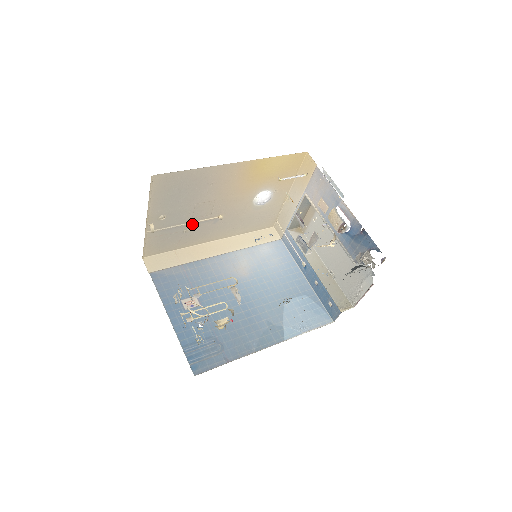
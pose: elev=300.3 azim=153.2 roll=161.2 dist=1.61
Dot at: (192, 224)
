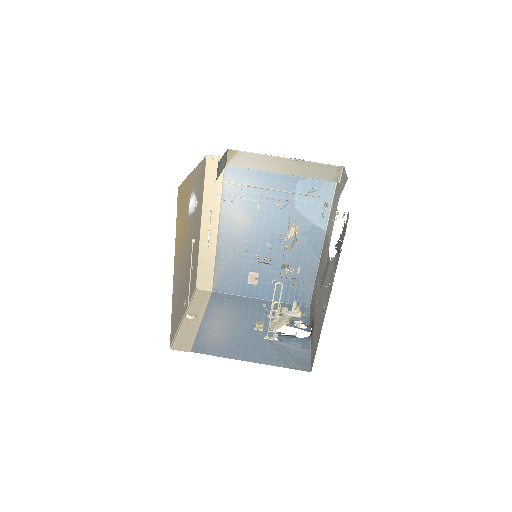
Dot at: (191, 266)
